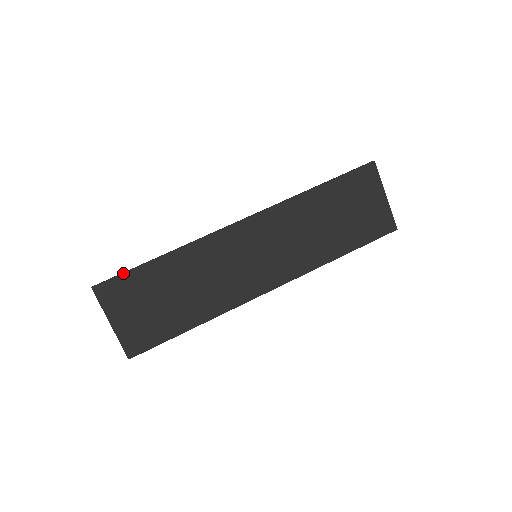
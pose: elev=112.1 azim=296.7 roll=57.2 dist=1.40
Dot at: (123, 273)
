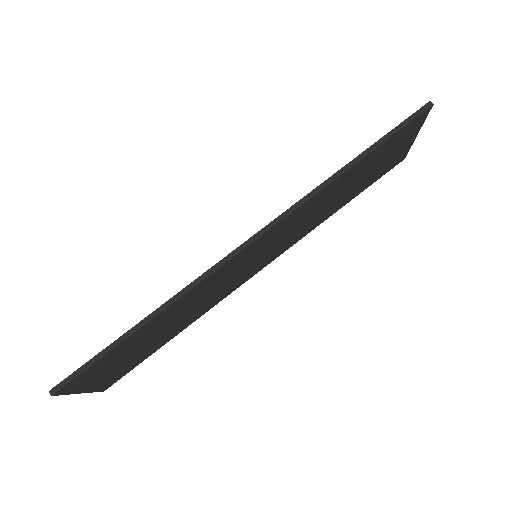
Dot at: (94, 363)
